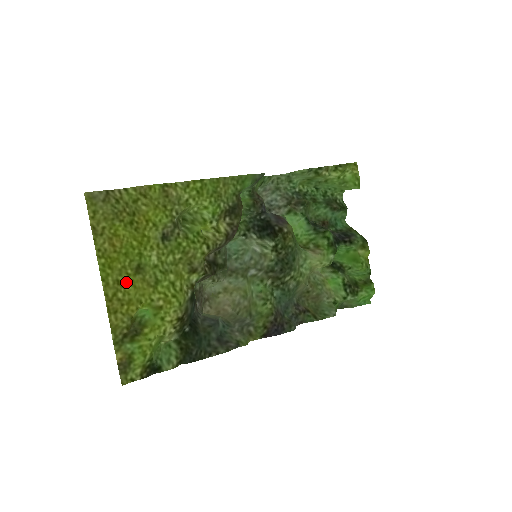
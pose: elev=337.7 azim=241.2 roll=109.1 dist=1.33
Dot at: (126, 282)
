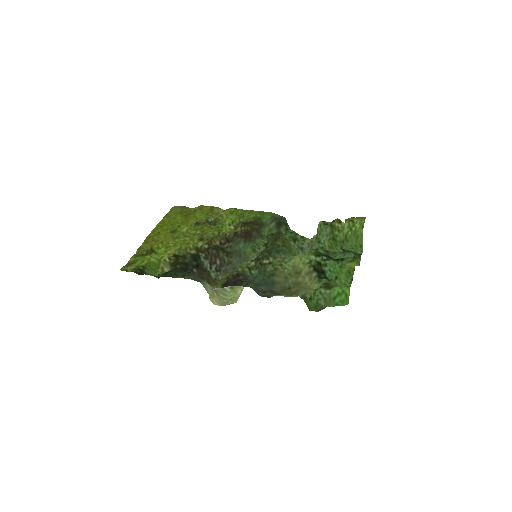
Dot at: (163, 234)
